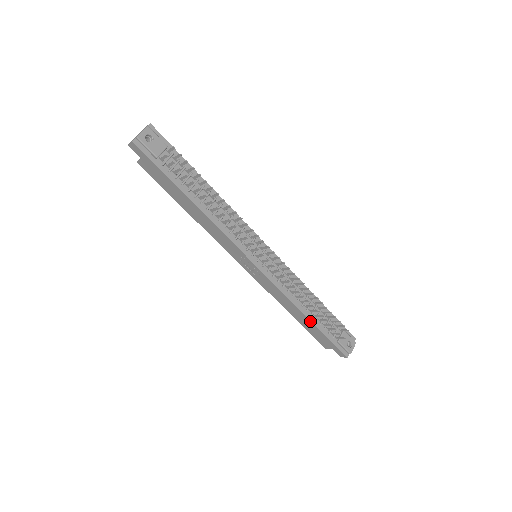
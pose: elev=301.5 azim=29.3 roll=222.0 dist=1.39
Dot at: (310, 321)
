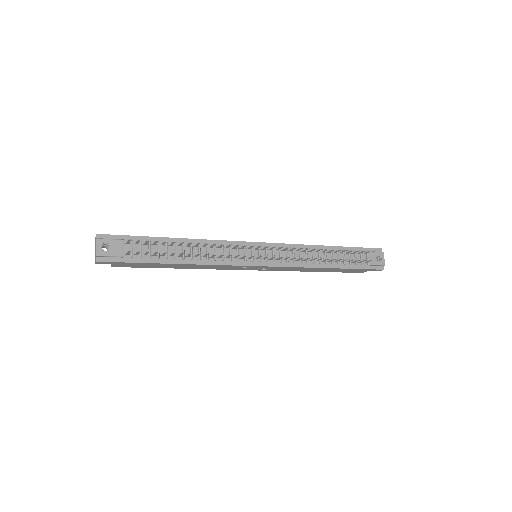
Dot at: (335, 268)
